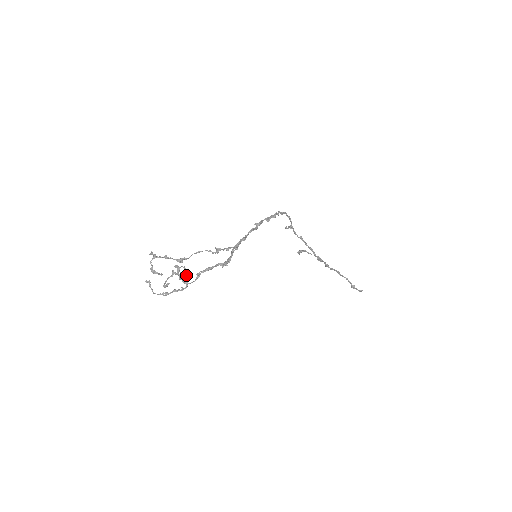
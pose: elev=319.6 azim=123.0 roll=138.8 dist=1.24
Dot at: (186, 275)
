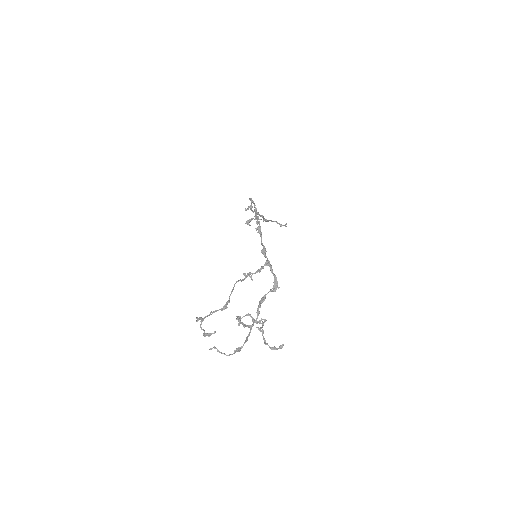
Dot at: (264, 322)
